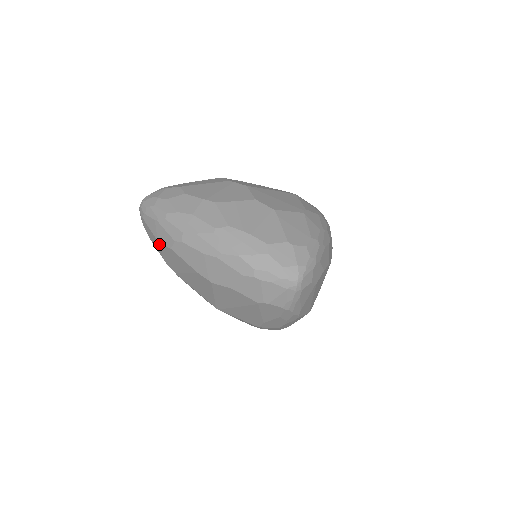
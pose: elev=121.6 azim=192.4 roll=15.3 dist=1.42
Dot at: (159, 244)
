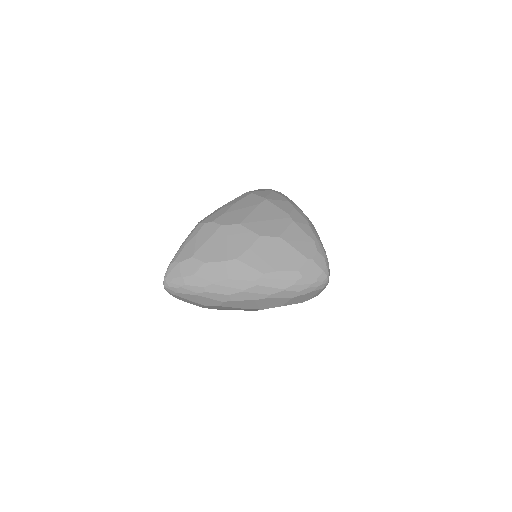
Dot at: (202, 305)
